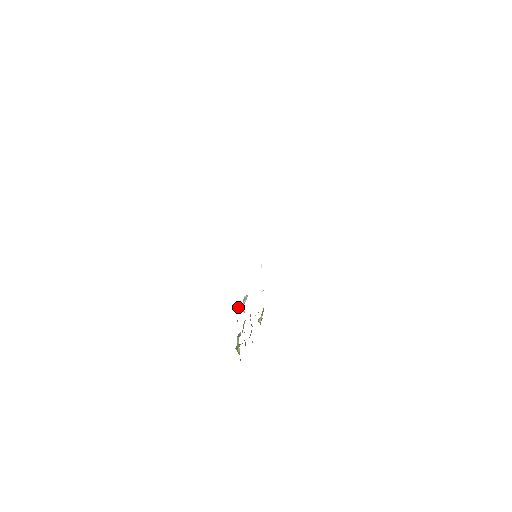
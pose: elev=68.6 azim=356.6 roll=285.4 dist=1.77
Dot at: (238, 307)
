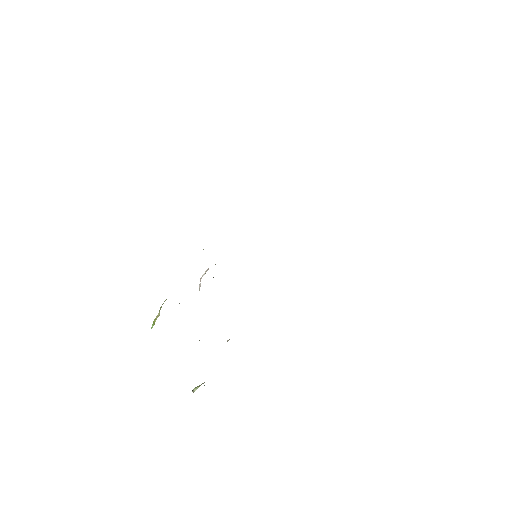
Dot at: occluded
